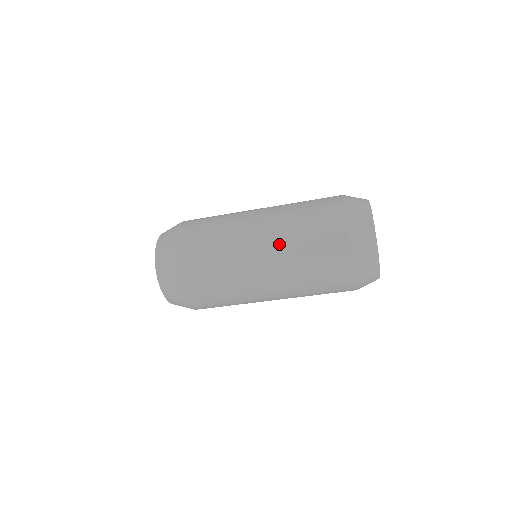
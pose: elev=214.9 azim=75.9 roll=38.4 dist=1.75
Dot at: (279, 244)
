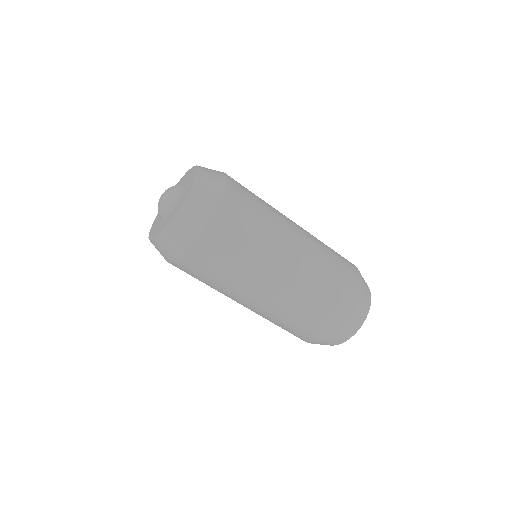
Dot at: occluded
